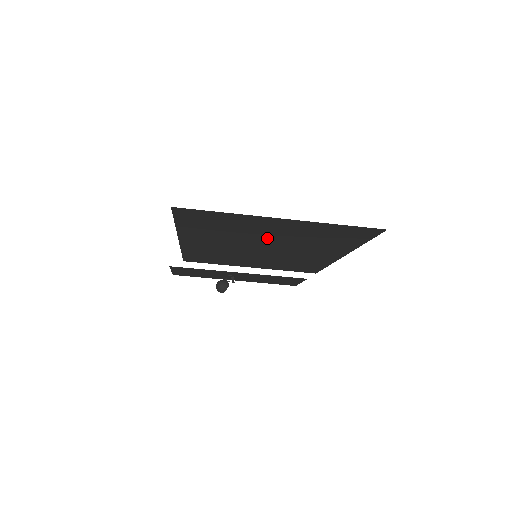
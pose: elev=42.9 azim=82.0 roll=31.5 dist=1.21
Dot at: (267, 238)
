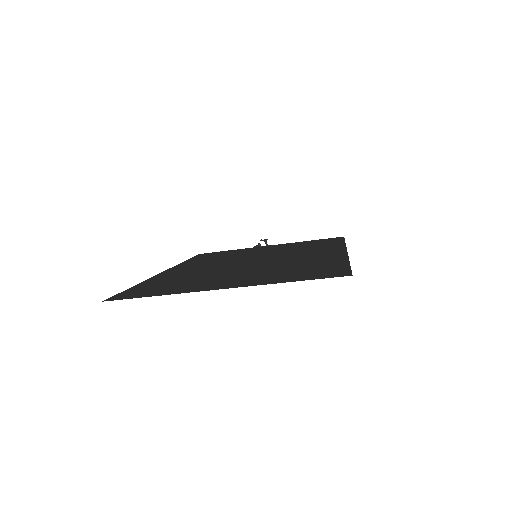
Dot at: (239, 270)
